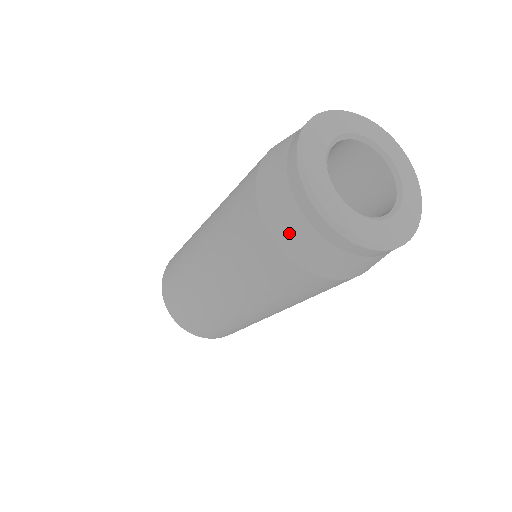
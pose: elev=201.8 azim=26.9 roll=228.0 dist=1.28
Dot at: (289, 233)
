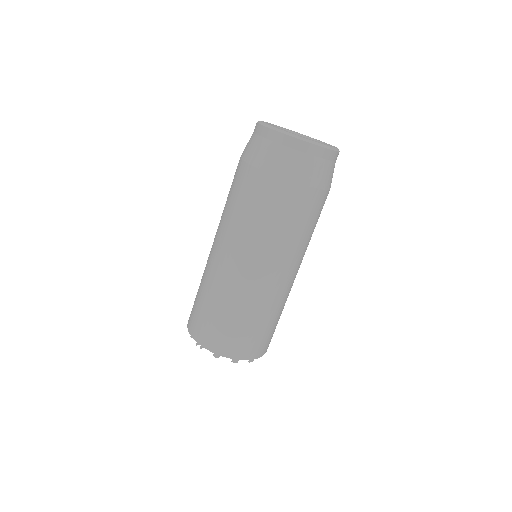
Dot at: (286, 164)
